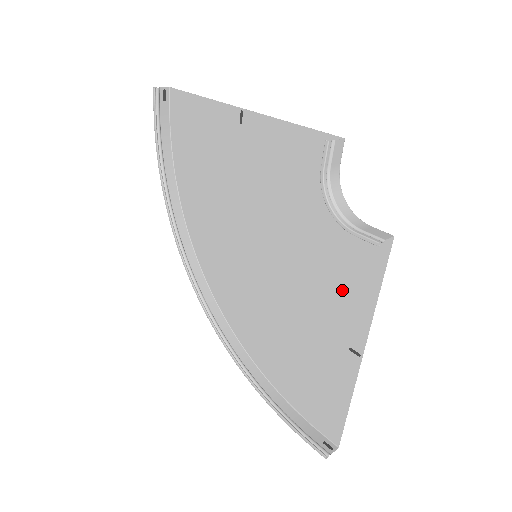
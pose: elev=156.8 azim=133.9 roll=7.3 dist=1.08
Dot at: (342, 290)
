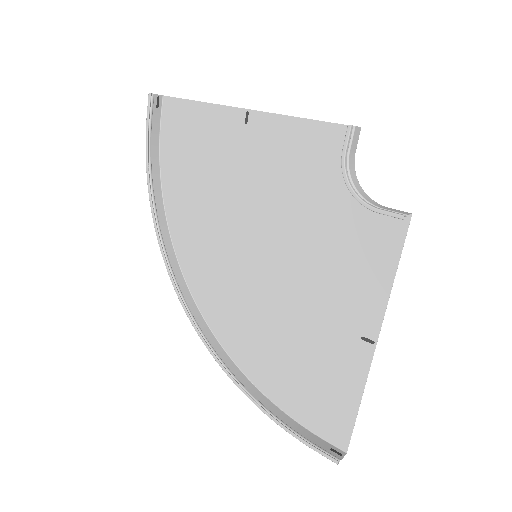
Dot at: (355, 277)
